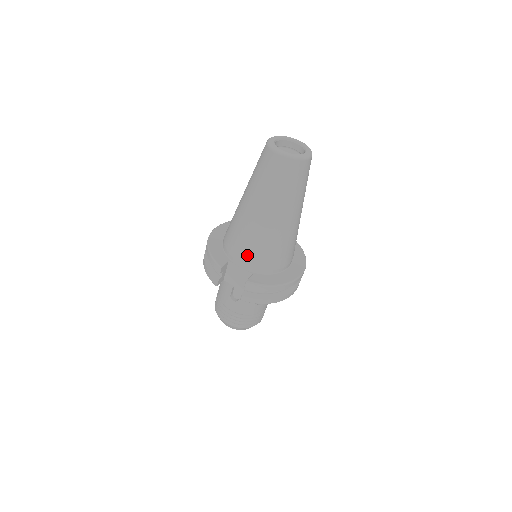
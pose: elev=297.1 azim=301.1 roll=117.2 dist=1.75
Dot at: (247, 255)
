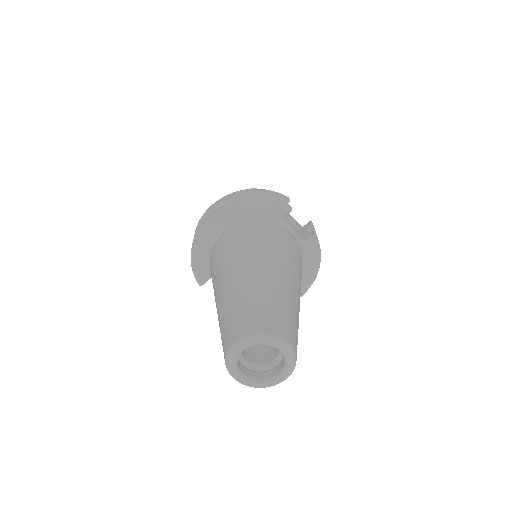
Dot at: occluded
